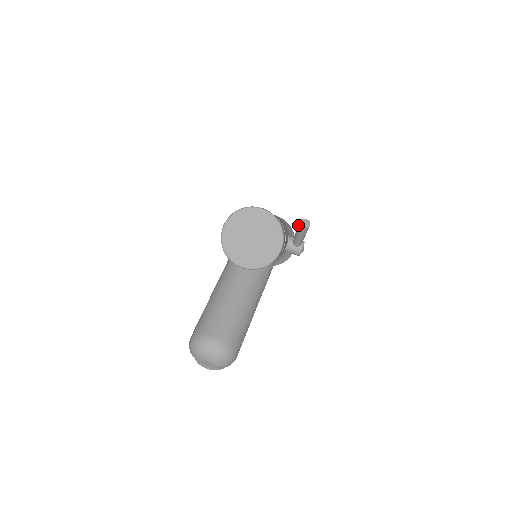
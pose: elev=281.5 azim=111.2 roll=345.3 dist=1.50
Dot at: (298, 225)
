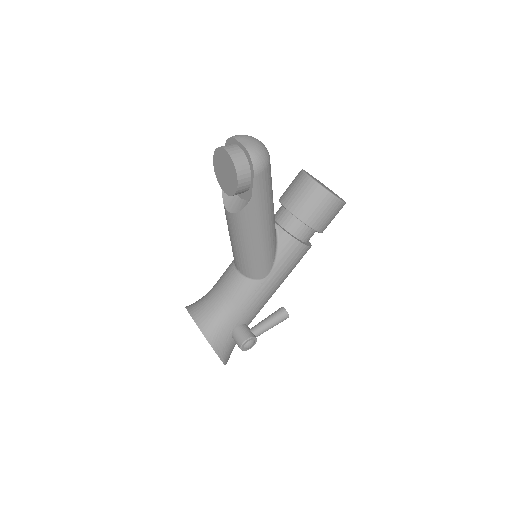
Dot at: (279, 308)
